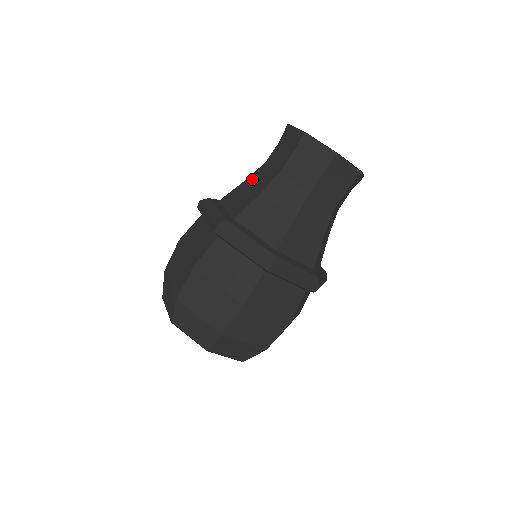
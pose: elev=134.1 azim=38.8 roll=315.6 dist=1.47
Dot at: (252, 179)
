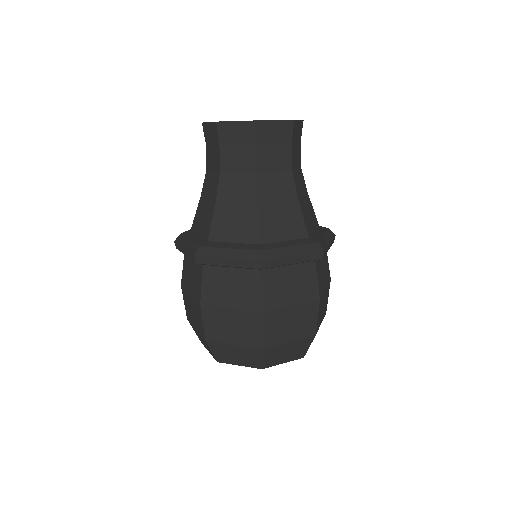
Dot at: (225, 197)
